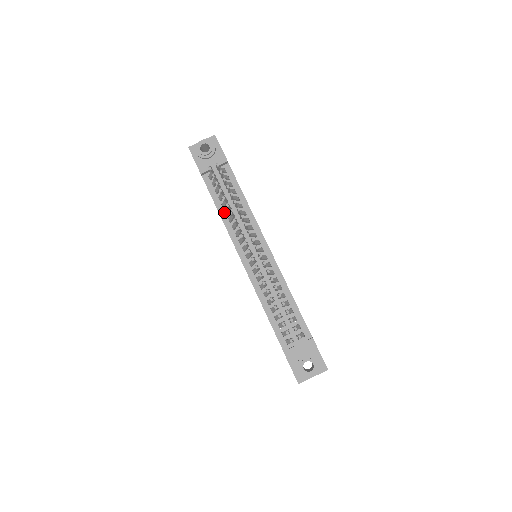
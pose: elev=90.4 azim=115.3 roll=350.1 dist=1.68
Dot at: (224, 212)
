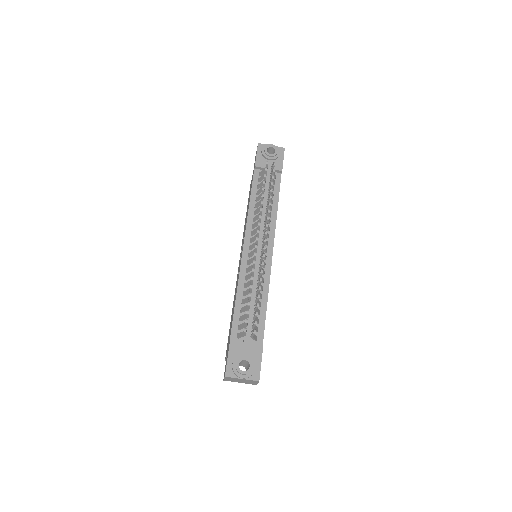
Dot at: (254, 204)
